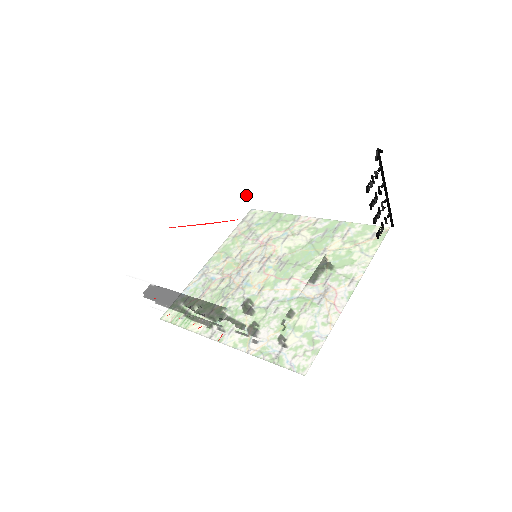
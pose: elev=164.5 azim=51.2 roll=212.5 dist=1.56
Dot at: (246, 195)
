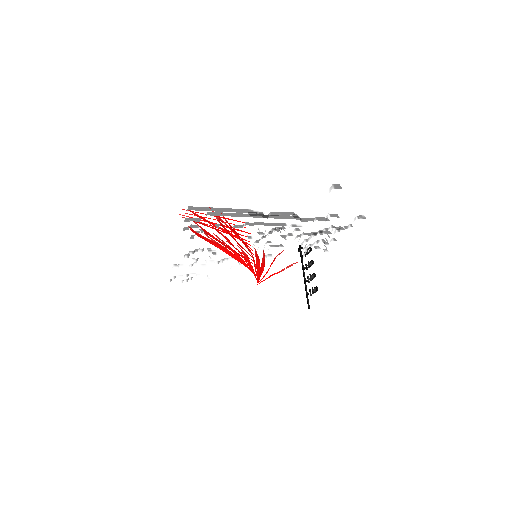
Dot at: occluded
